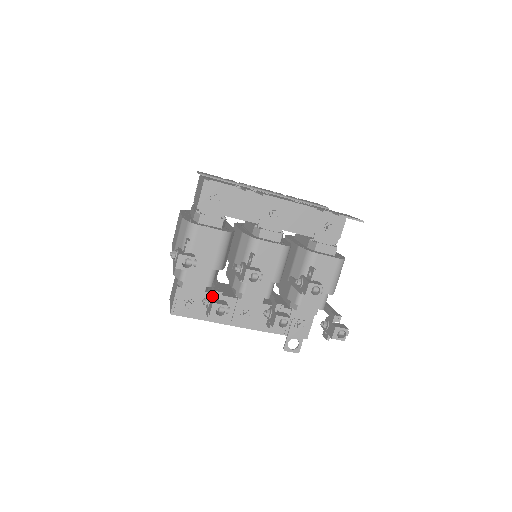
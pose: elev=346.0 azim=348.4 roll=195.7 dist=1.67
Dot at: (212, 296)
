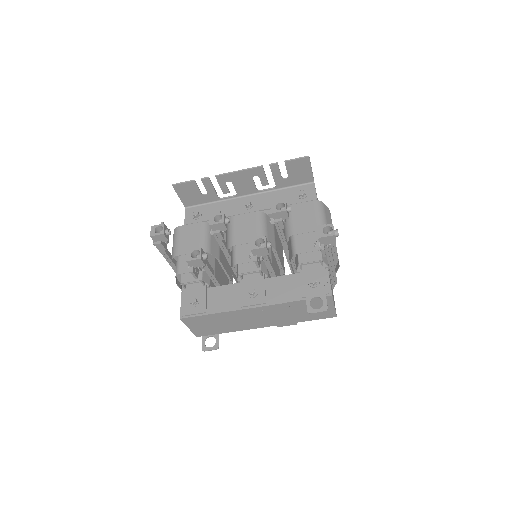
Dot at: occluded
